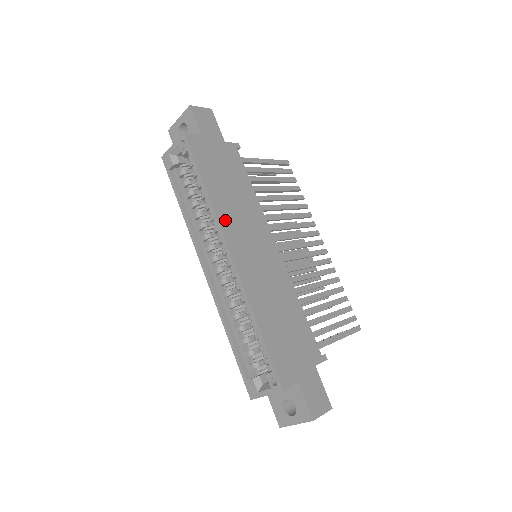
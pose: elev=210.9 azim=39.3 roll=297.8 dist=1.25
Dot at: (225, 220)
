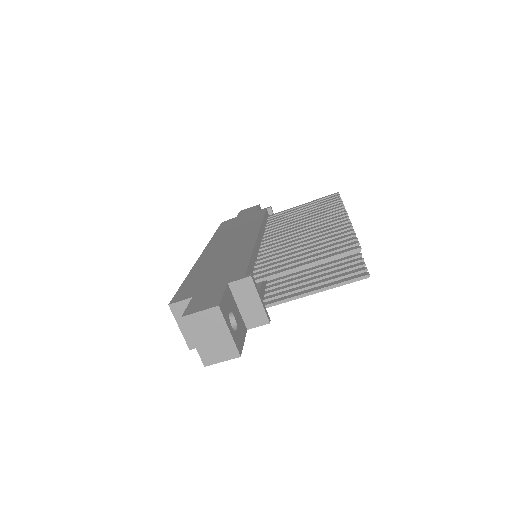
Dot at: (215, 241)
